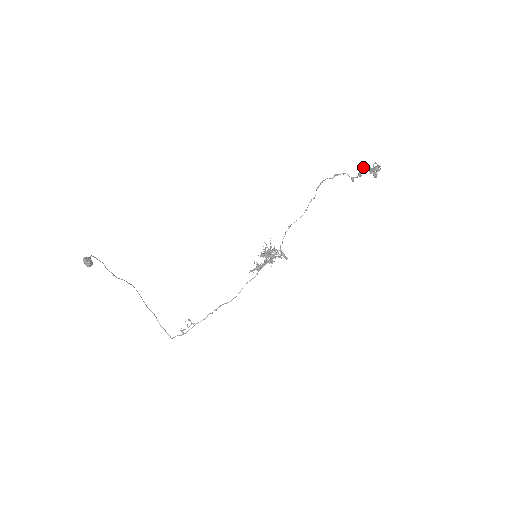
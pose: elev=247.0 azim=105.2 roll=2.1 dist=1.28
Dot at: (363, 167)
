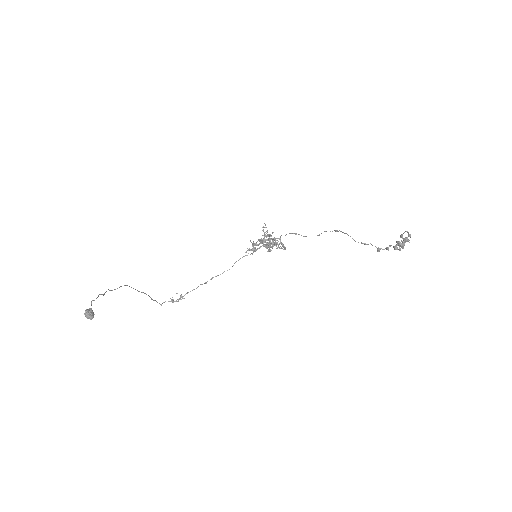
Dot at: (394, 247)
